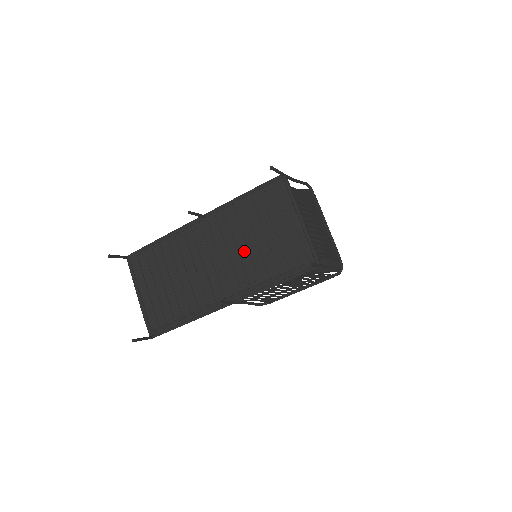
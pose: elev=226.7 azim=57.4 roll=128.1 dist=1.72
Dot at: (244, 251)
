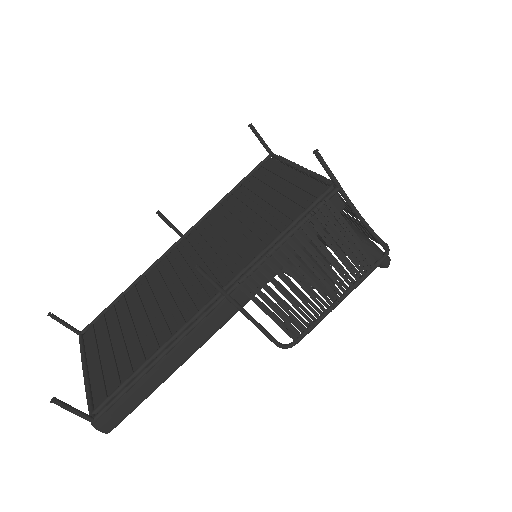
Dot at: (234, 235)
